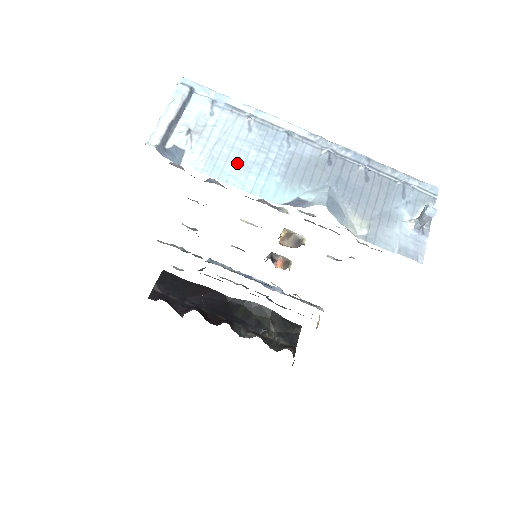
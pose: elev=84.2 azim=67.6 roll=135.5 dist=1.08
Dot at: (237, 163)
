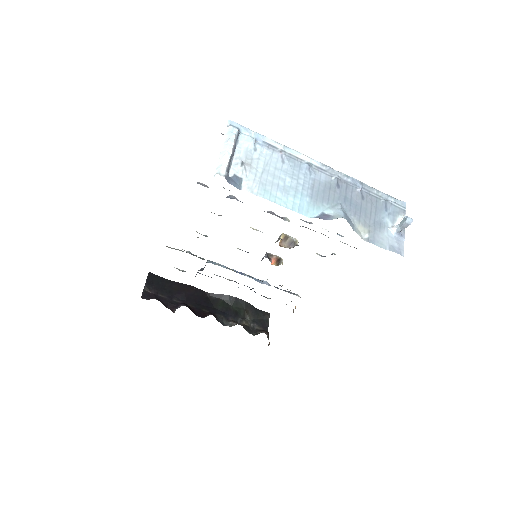
Dot at: (279, 188)
